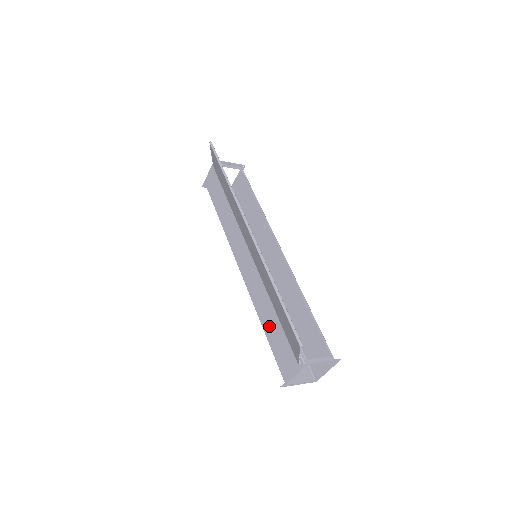
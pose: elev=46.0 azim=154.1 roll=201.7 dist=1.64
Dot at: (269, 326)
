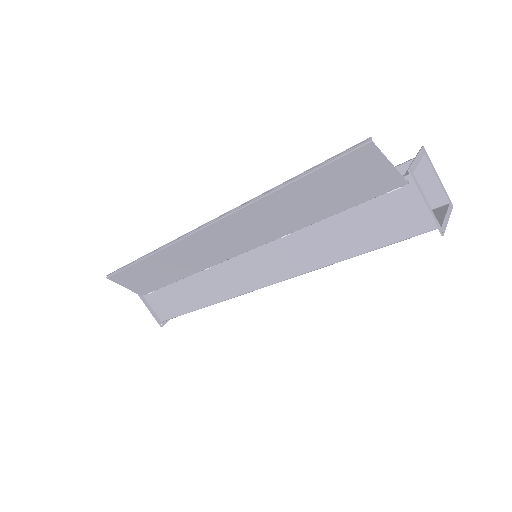
Dot at: (347, 243)
